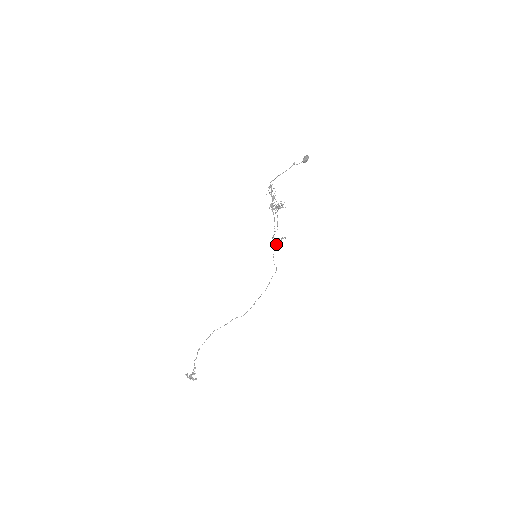
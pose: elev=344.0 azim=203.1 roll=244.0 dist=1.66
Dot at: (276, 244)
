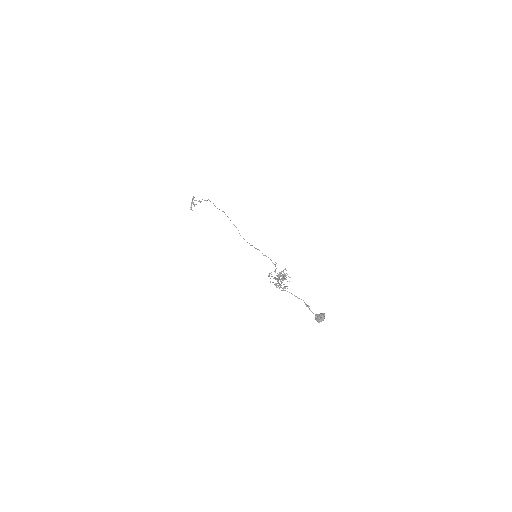
Dot at: (275, 272)
